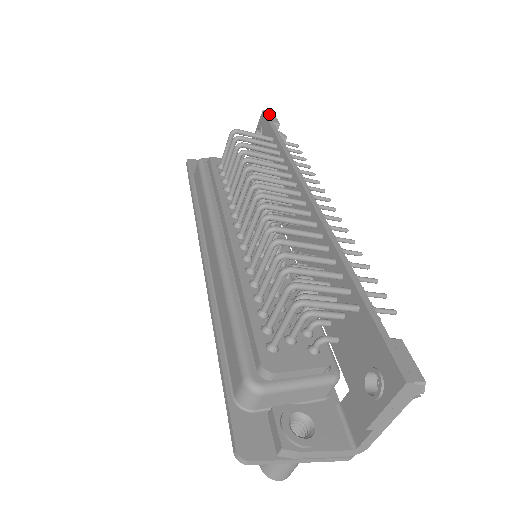
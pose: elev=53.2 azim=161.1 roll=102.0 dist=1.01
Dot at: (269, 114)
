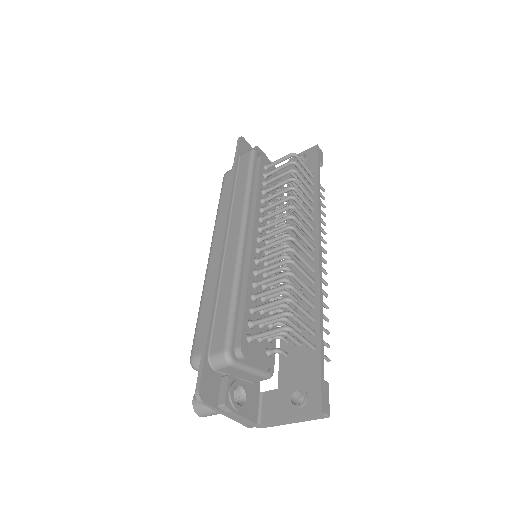
Dot at: (320, 151)
